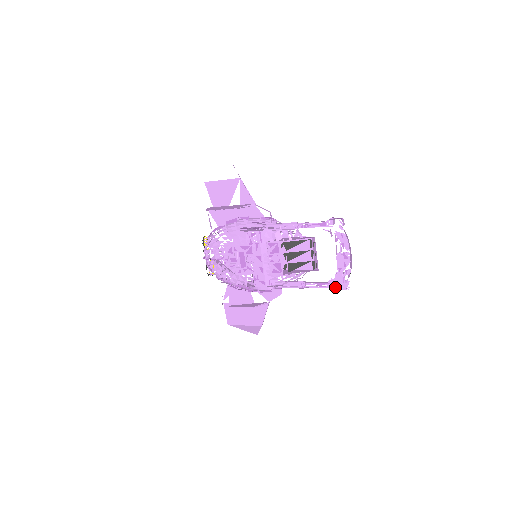
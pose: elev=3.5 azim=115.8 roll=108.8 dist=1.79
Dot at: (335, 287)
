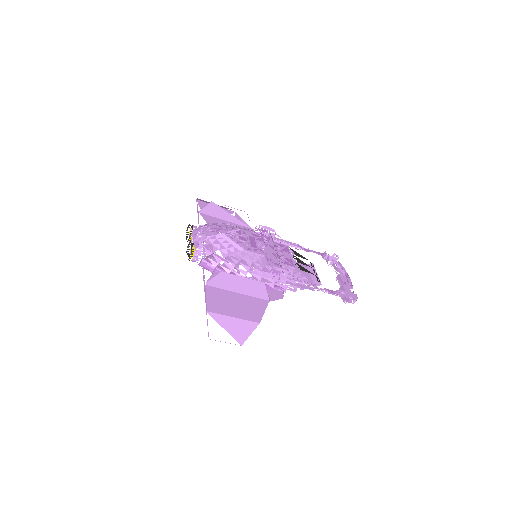
Dot at: (346, 294)
